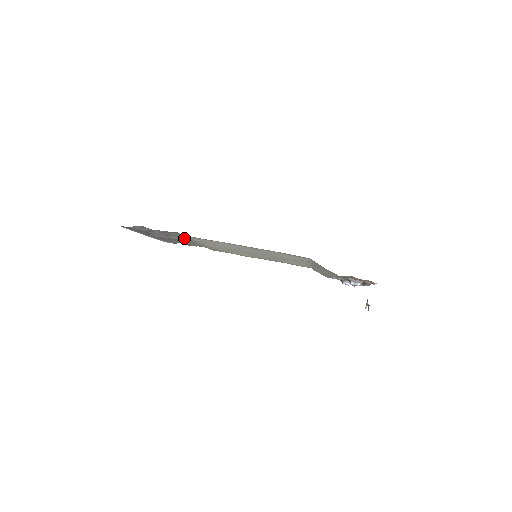
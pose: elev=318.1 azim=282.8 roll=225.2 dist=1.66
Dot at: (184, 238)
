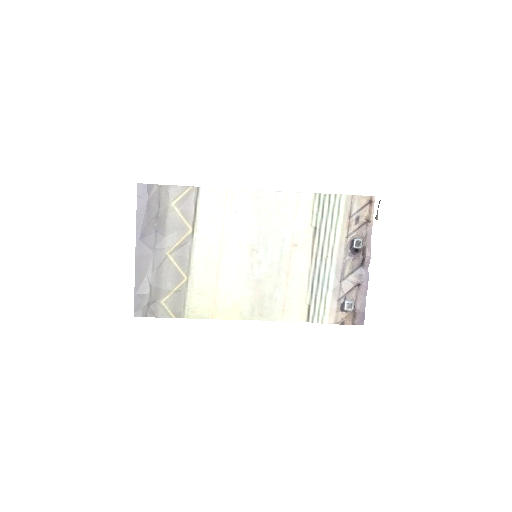
Dot at: (184, 236)
